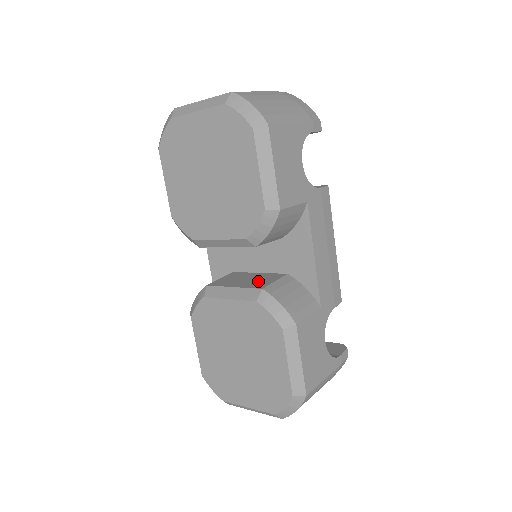
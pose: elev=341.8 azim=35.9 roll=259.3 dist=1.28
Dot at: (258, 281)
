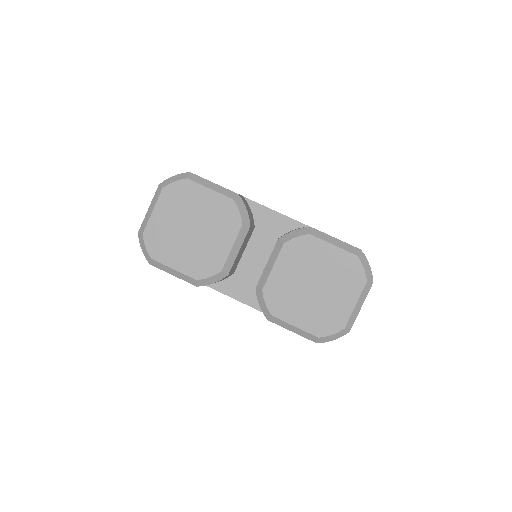
Dot at: occluded
